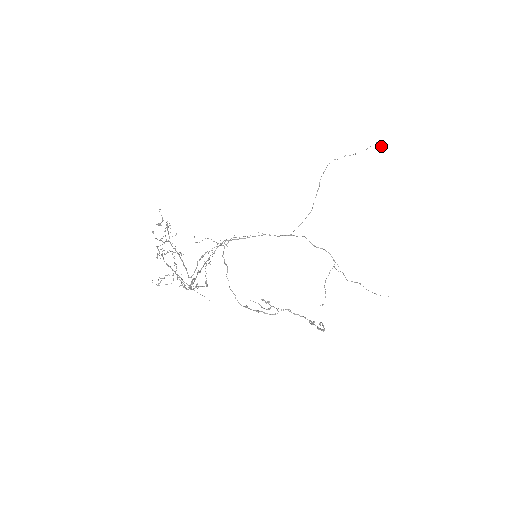
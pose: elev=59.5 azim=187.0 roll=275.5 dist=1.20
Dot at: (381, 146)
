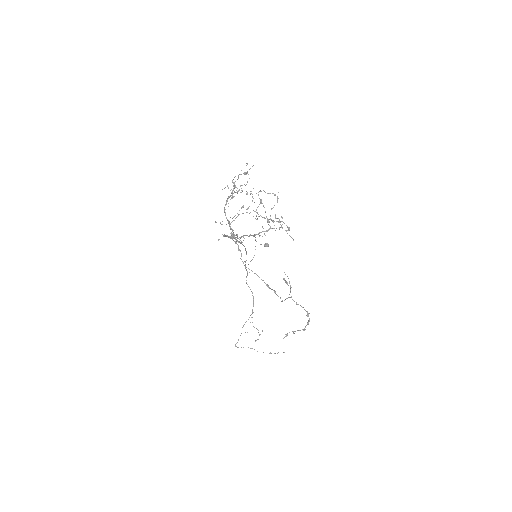
Dot at: occluded
